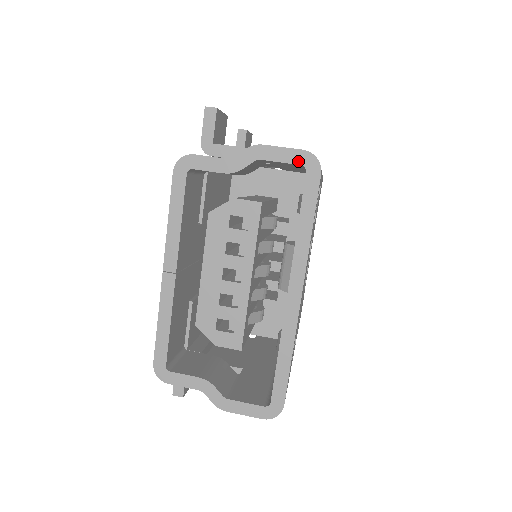
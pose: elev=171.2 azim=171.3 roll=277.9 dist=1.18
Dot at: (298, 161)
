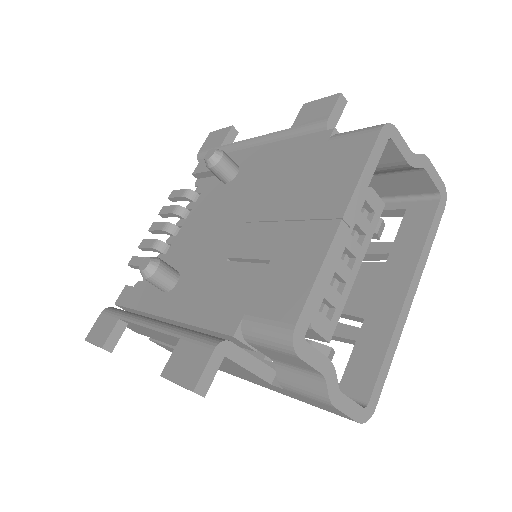
Dot at: (439, 188)
